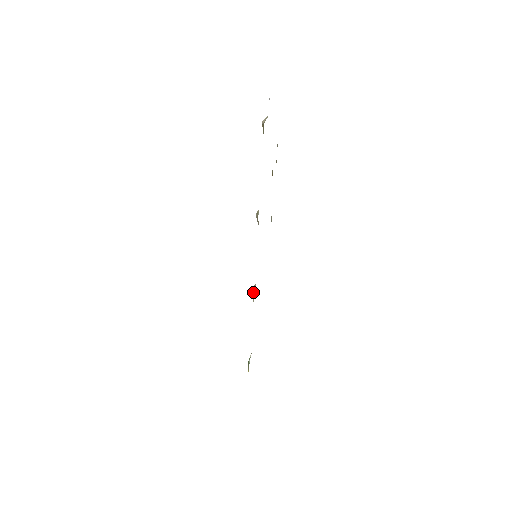
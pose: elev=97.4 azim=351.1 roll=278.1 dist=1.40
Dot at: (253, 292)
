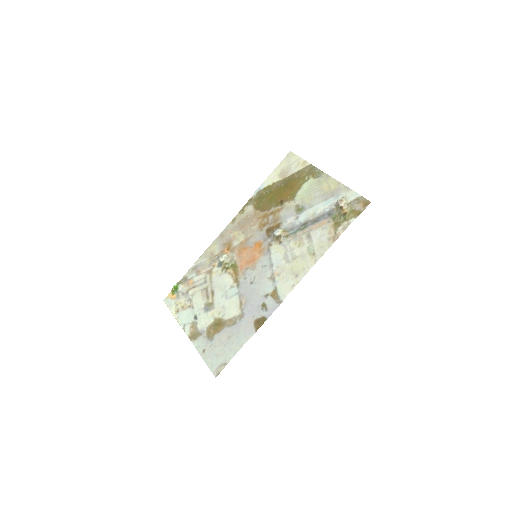
Dot at: (226, 263)
